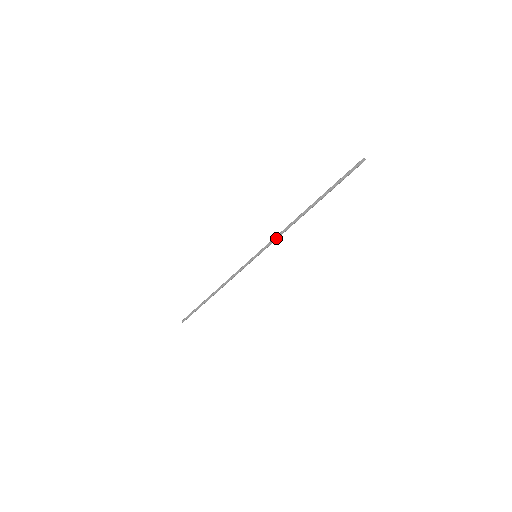
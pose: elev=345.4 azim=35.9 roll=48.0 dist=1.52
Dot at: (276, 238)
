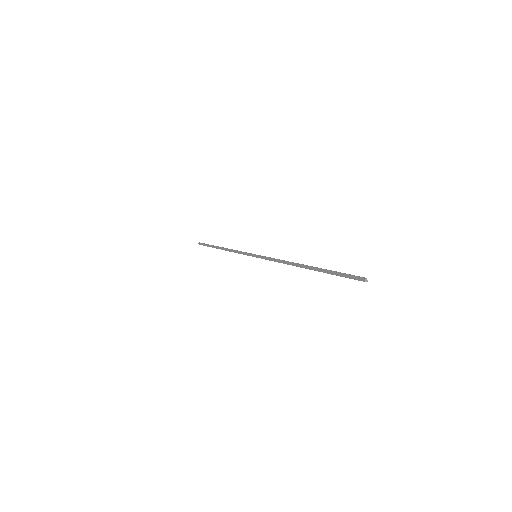
Dot at: occluded
